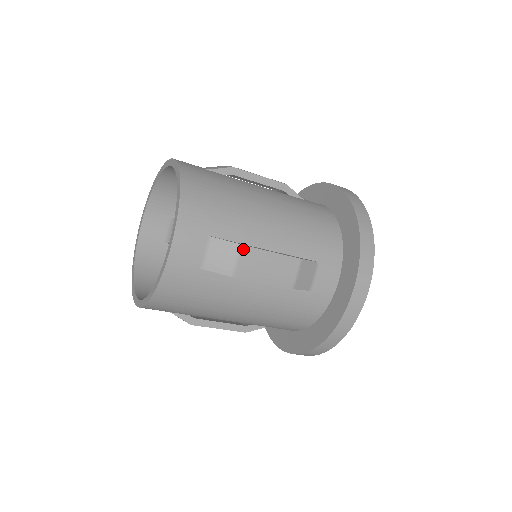
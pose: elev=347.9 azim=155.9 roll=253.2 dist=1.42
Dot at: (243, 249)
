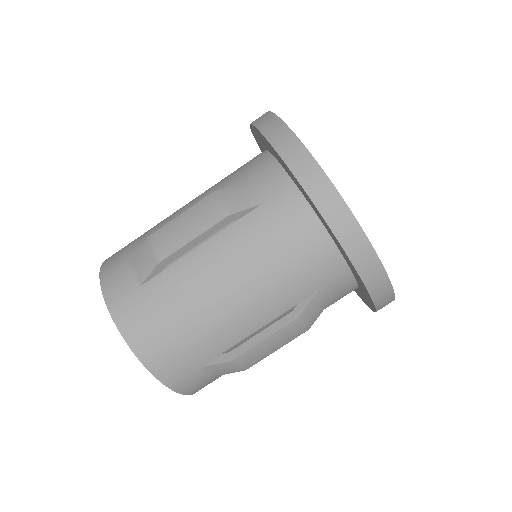
Dot at: (236, 361)
